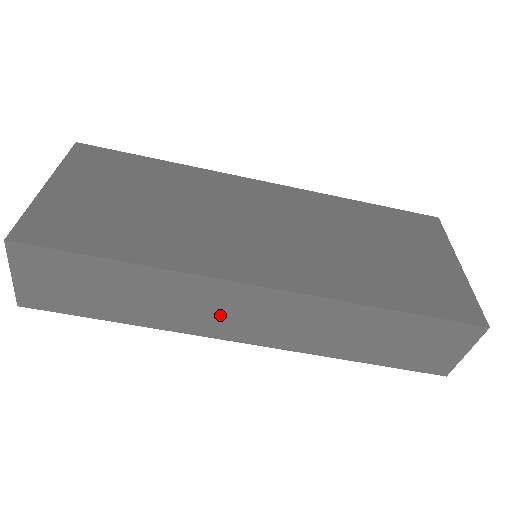
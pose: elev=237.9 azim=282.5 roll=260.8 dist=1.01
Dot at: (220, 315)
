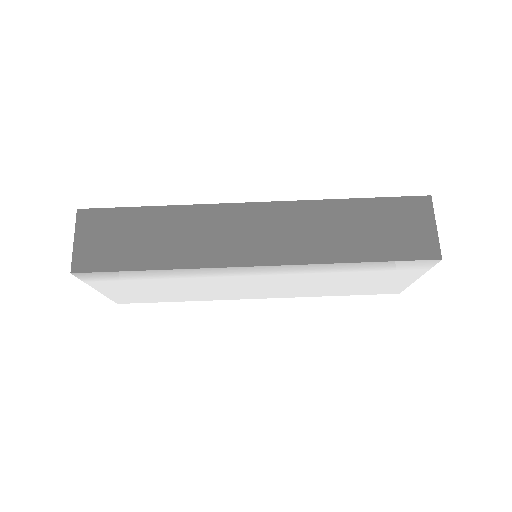
Dot at: (229, 239)
